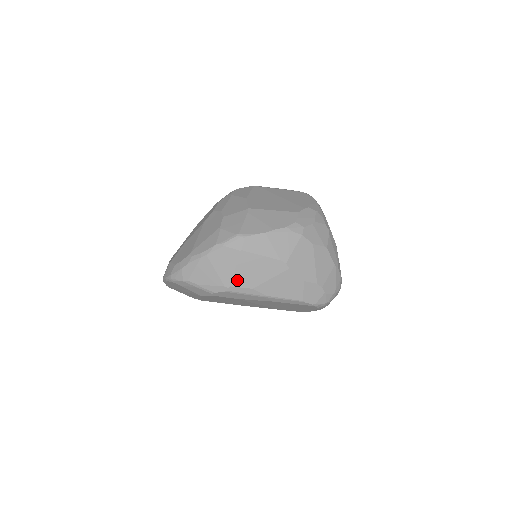
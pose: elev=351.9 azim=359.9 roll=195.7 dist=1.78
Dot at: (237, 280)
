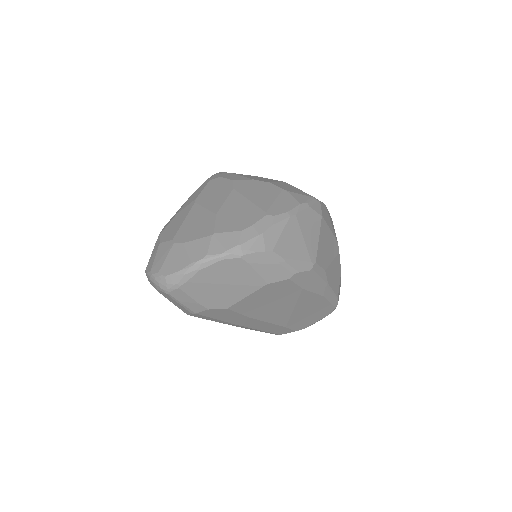
Dot at: (319, 255)
